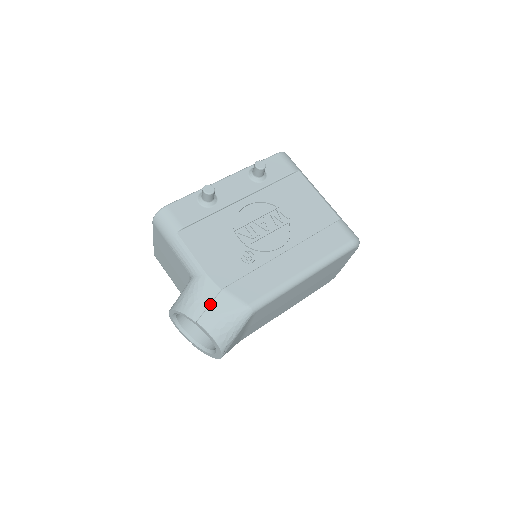
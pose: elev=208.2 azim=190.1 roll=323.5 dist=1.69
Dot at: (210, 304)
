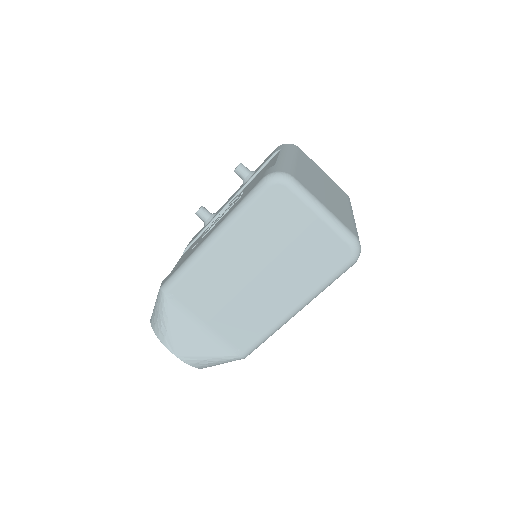
Dot at: occluded
